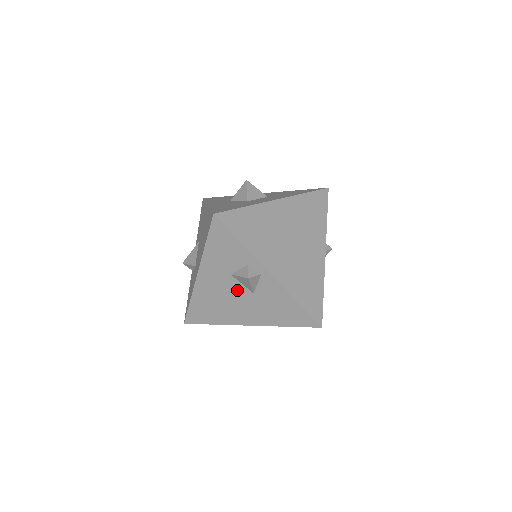
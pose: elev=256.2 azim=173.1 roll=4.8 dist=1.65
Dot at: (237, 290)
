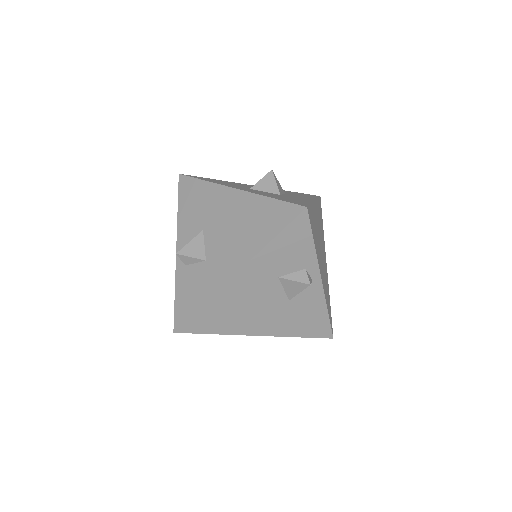
Dot at: (273, 295)
